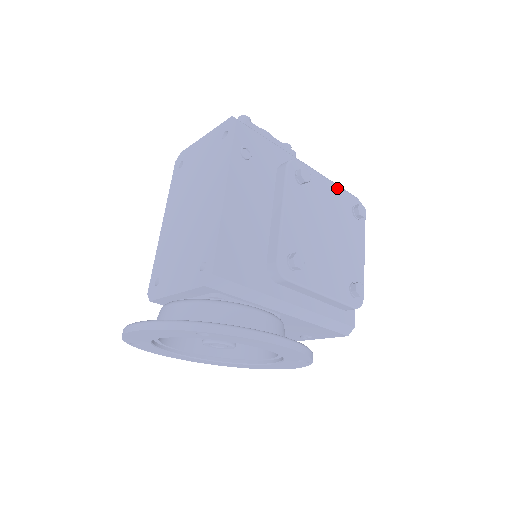
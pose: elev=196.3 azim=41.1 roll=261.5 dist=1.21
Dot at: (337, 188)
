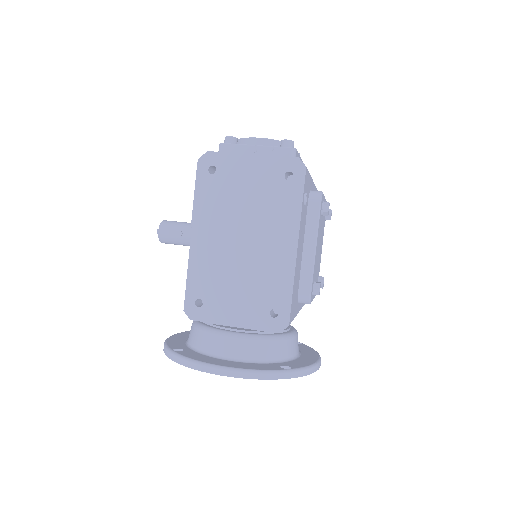
Dot at: (325, 200)
